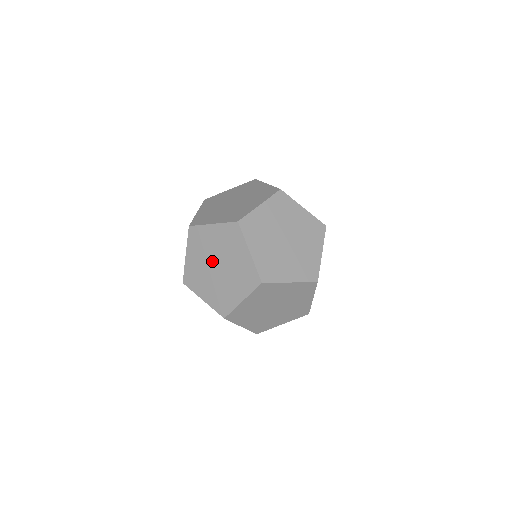
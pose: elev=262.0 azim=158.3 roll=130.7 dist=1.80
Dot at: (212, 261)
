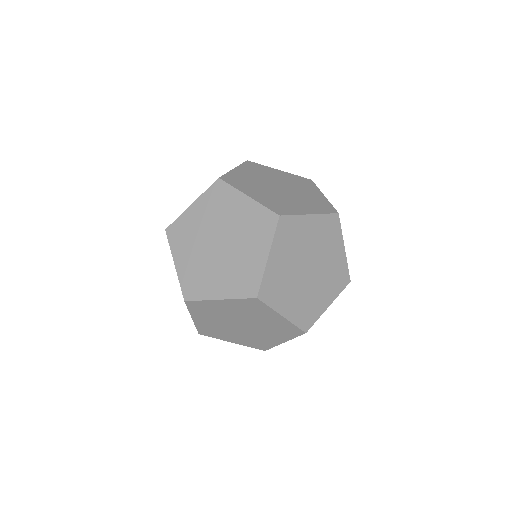
Dot at: (273, 183)
